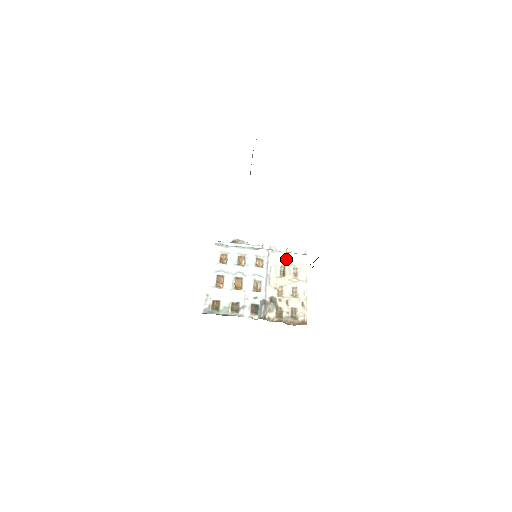
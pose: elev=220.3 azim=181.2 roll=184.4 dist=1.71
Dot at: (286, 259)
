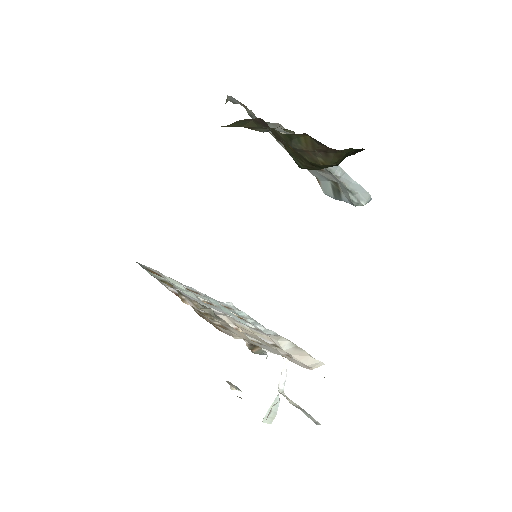
Dot at: (291, 351)
